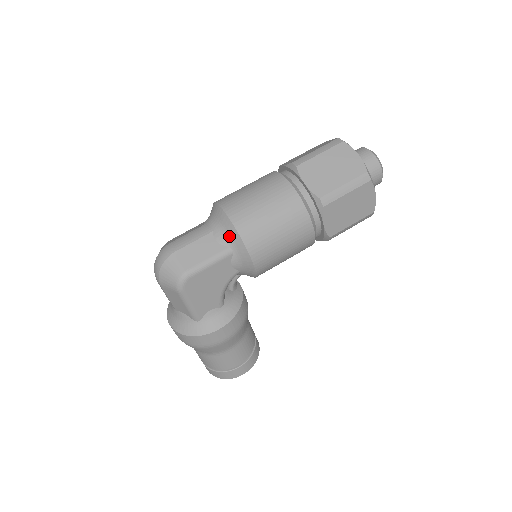
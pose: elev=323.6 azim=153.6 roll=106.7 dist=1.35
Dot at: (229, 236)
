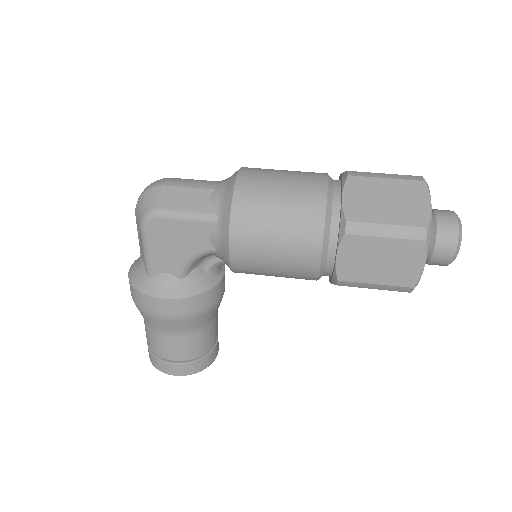
Dot at: (223, 201)
